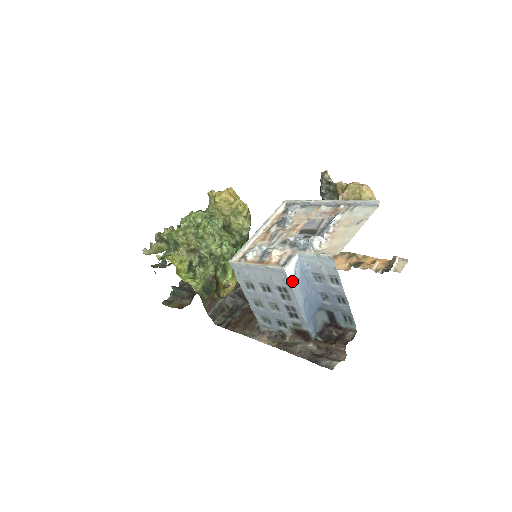
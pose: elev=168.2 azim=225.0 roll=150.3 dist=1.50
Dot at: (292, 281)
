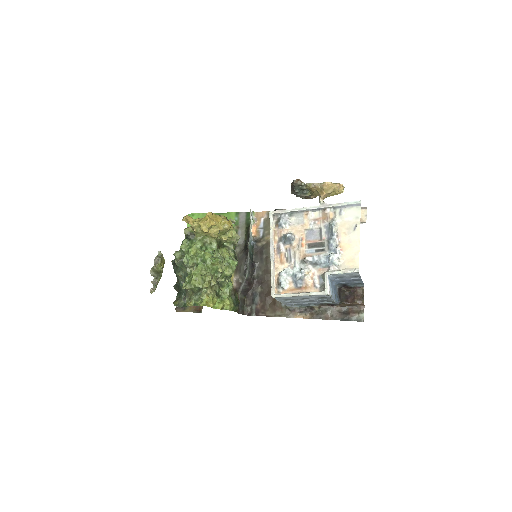
Dot at: (330, 294)
